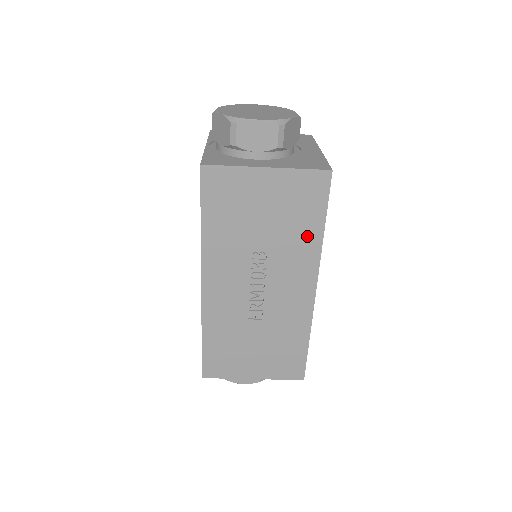
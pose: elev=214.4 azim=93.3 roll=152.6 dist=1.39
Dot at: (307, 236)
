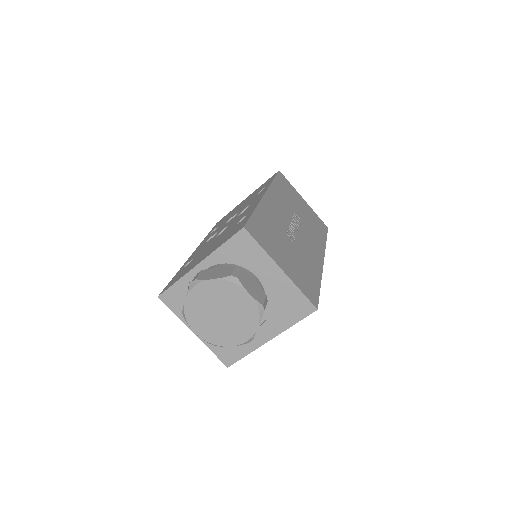
Dot at: (319, 236)
